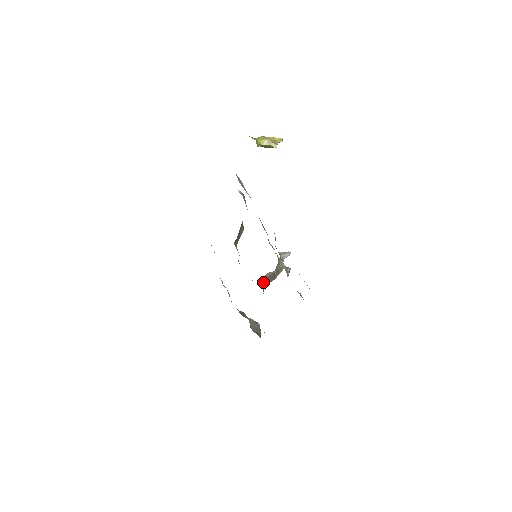
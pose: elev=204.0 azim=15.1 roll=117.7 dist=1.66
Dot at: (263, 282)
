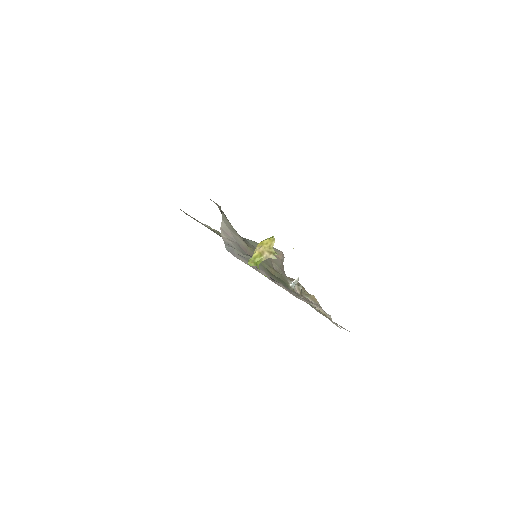
Dot at: occluded
